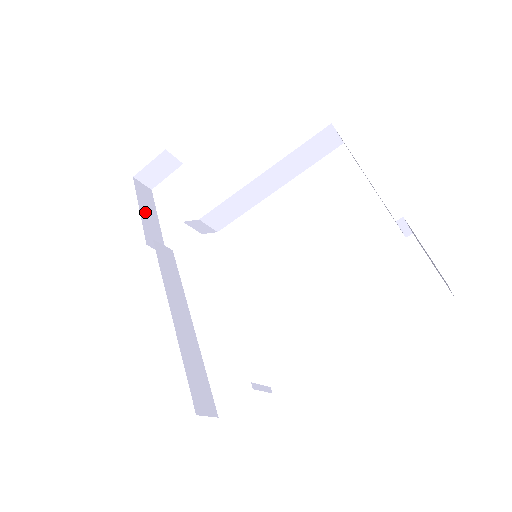
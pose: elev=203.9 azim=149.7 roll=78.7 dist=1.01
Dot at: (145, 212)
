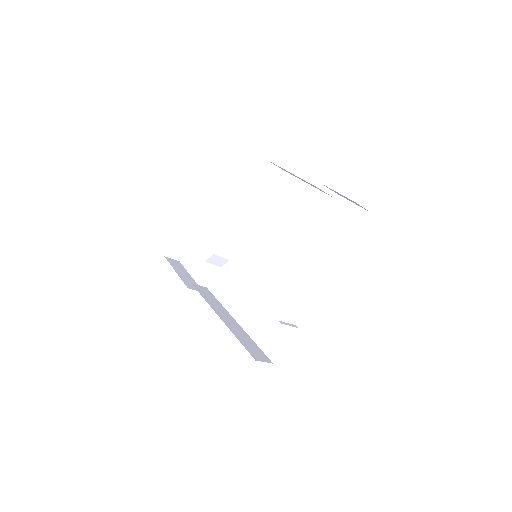
Dot at: (180, 273)
